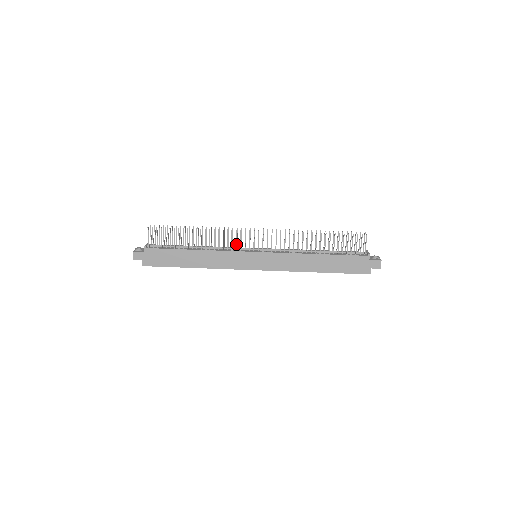
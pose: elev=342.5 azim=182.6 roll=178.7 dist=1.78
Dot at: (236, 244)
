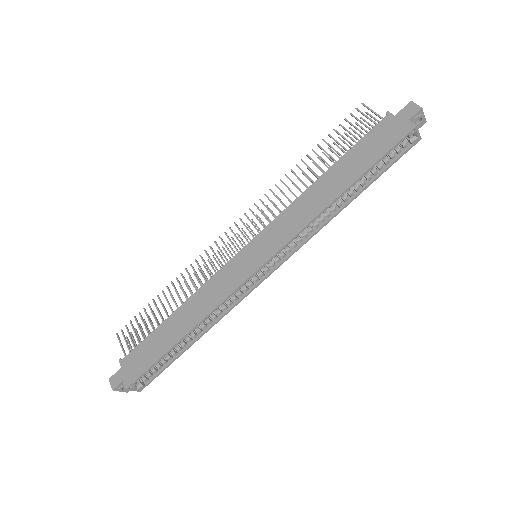
Dot at: (219, 261)
